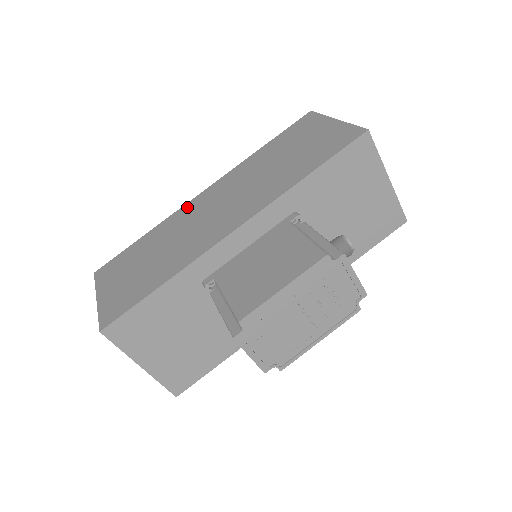
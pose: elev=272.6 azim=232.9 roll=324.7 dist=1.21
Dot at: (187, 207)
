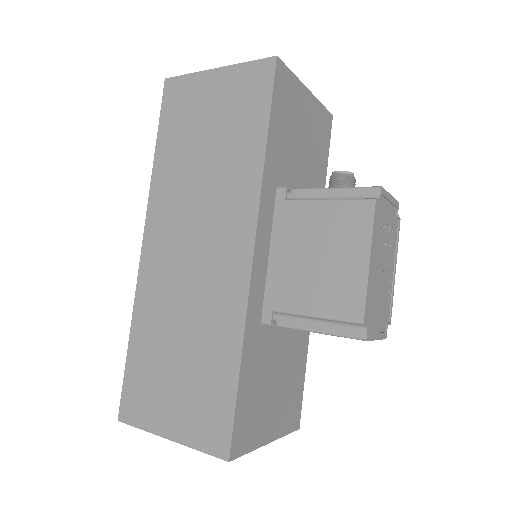
Dot at: (146, 274)
